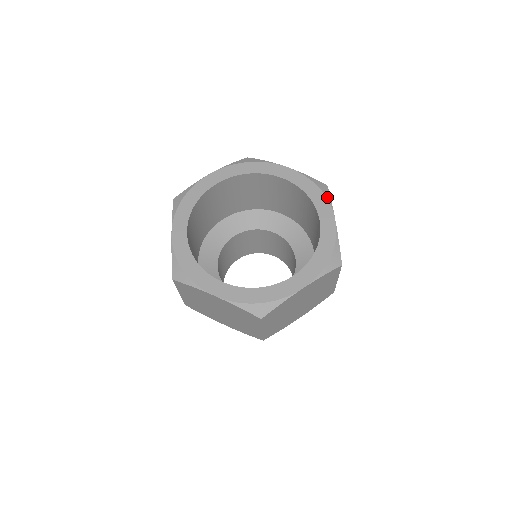
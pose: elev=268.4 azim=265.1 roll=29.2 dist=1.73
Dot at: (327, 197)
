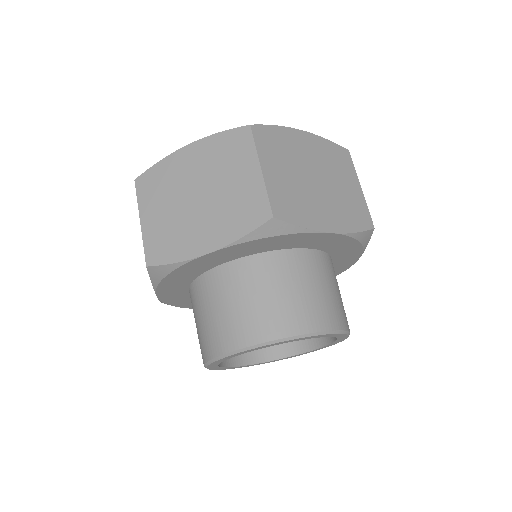
Dot at: occluded
